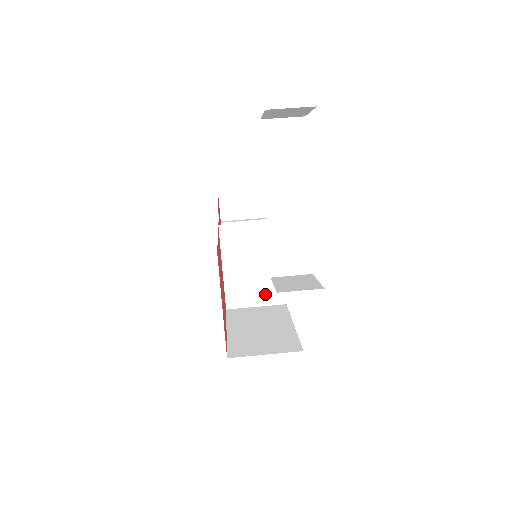
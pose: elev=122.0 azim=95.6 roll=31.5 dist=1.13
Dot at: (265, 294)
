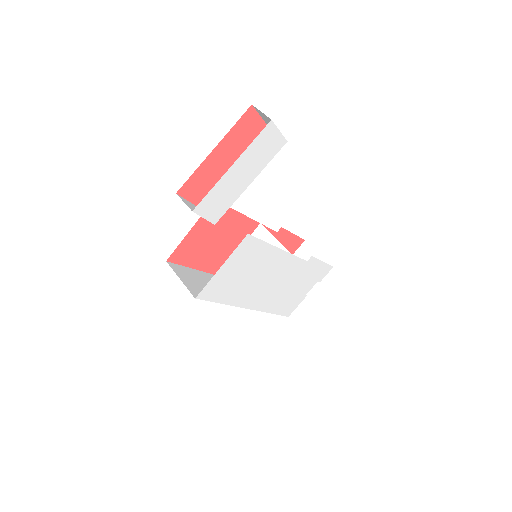
Dot at: occluded
